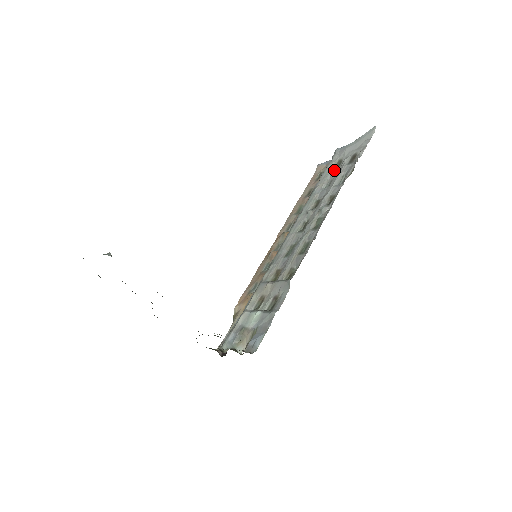
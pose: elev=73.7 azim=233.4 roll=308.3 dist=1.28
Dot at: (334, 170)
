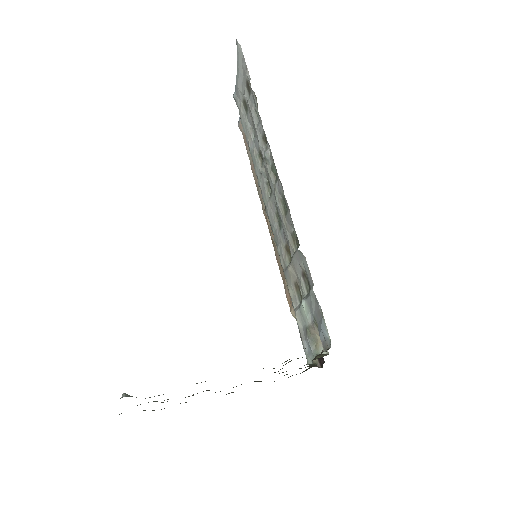
Dot at: (247, 114)
